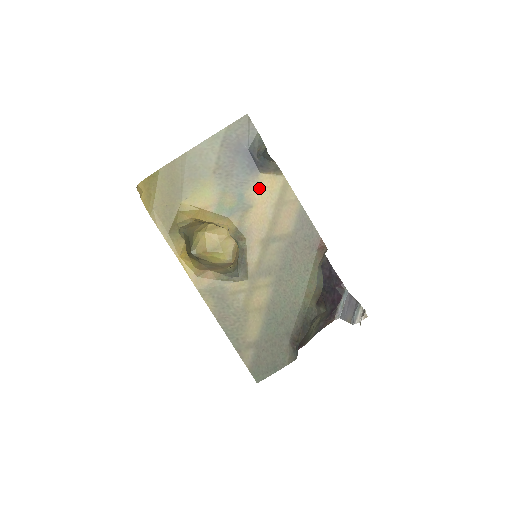
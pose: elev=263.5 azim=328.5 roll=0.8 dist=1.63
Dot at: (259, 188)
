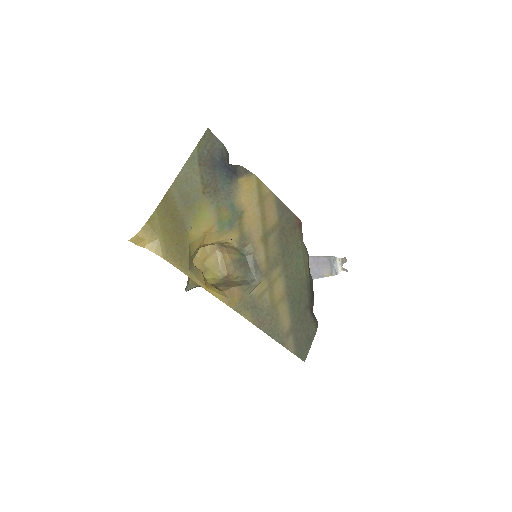
Dot at: (242, 193)
